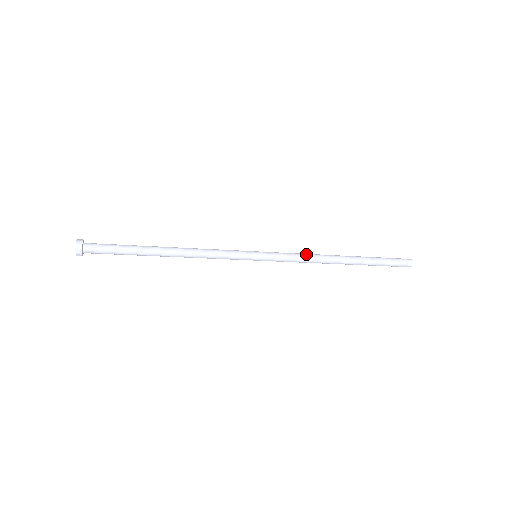
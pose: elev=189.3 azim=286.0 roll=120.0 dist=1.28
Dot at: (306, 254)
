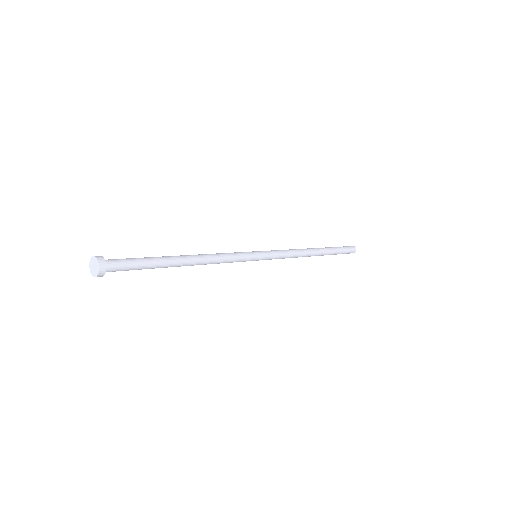
Dot at: (290, 249)
